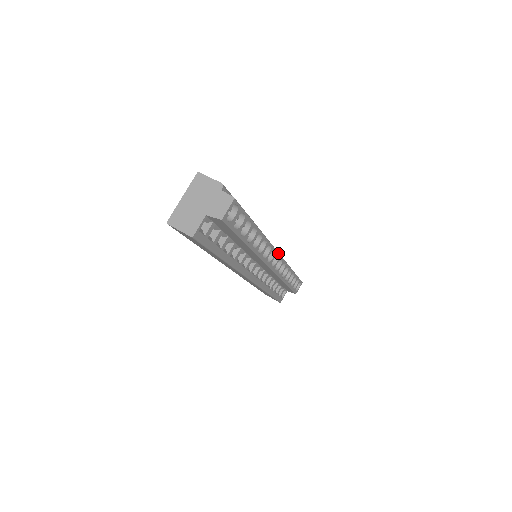
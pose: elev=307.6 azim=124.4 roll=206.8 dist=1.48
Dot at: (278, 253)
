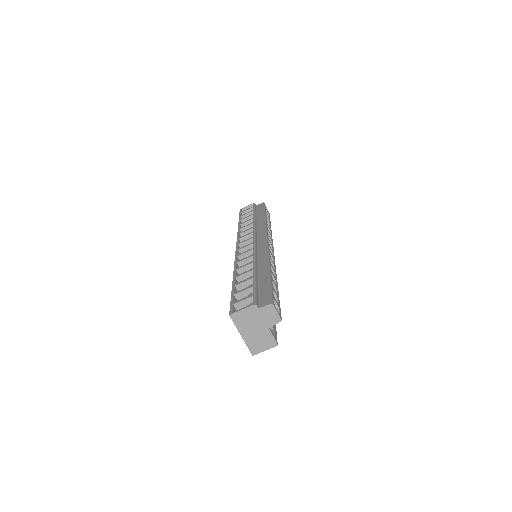
Dot at: (267, 240)
